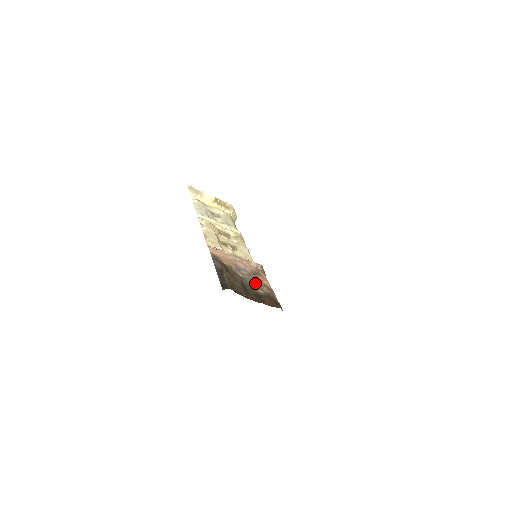
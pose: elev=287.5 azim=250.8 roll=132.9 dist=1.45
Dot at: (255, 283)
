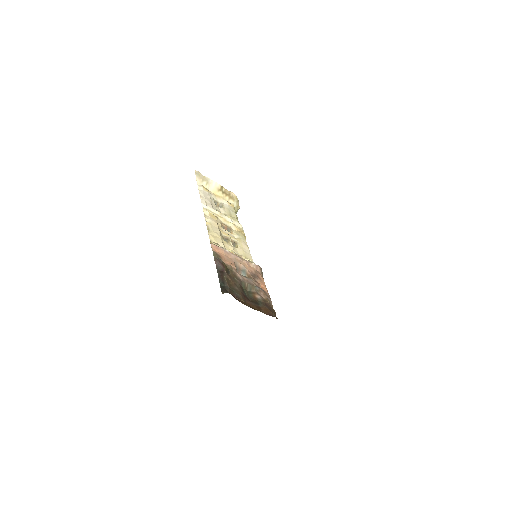
Dot at: (253, 287)
